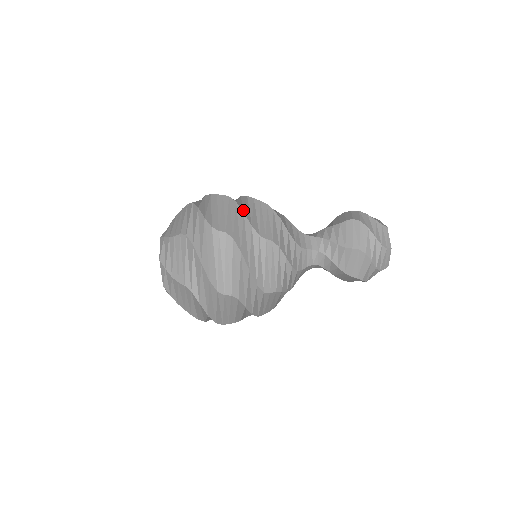
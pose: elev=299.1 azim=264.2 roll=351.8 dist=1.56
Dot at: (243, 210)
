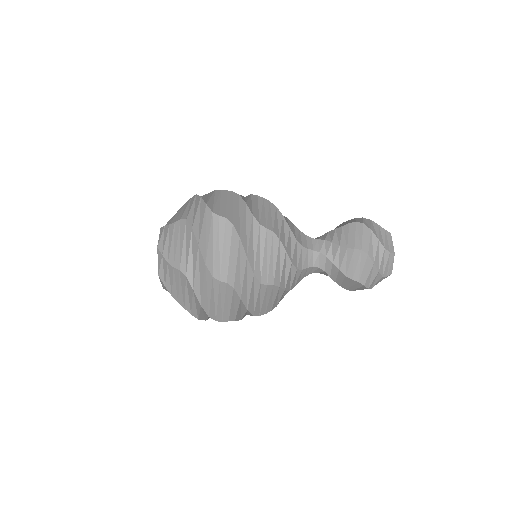
Dot at: (245, 202)
